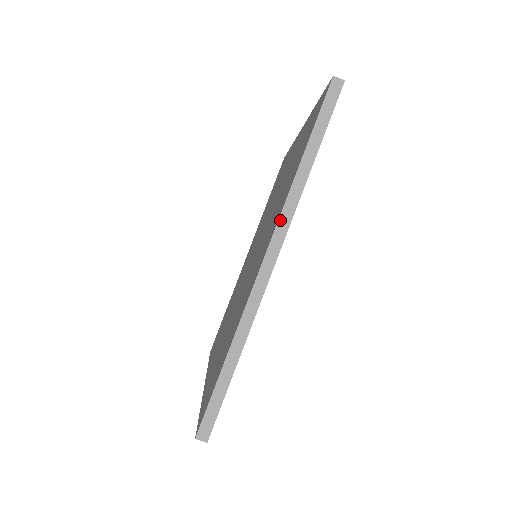
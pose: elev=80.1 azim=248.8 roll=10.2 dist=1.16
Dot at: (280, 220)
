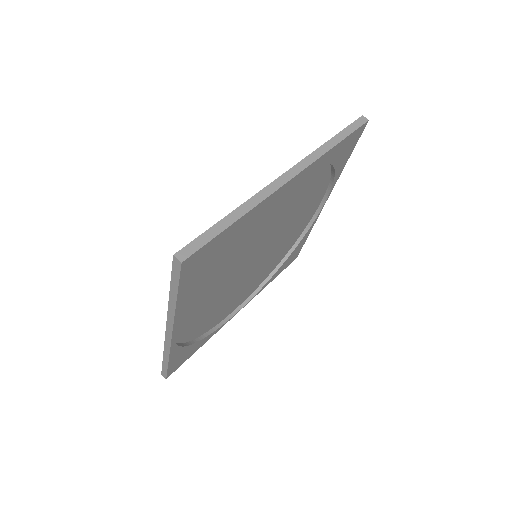
Dot at: (303, 160)
